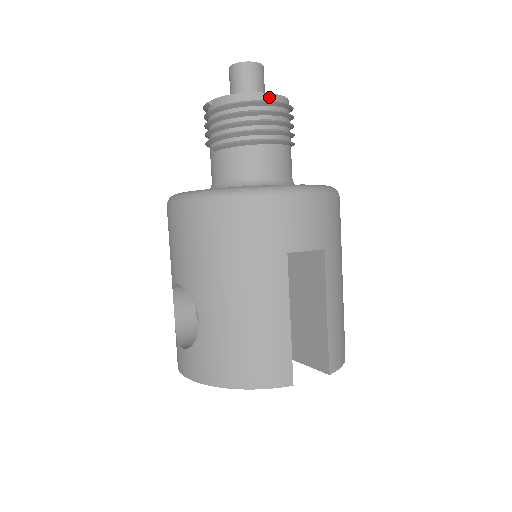
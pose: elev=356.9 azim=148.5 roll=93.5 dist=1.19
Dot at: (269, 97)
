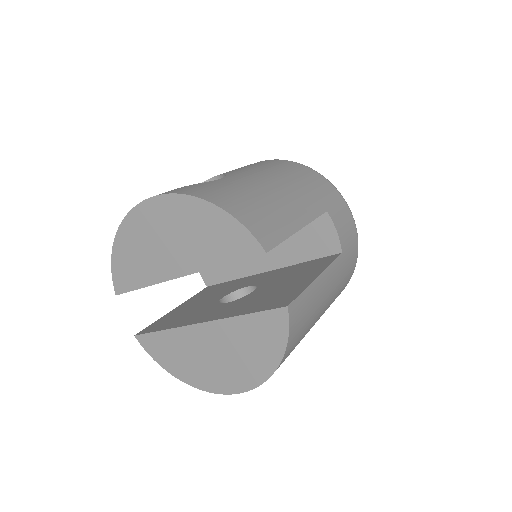
Dot at: occluded
